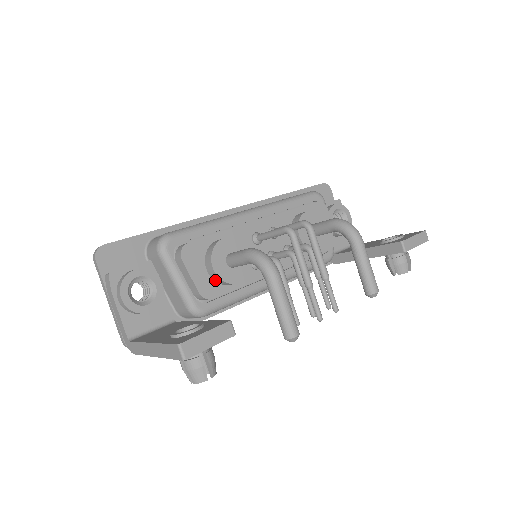
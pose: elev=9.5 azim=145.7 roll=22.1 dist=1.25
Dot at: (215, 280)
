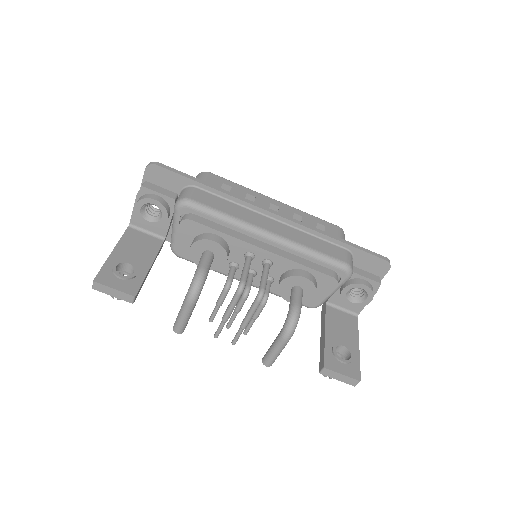
Dot at: occluded
